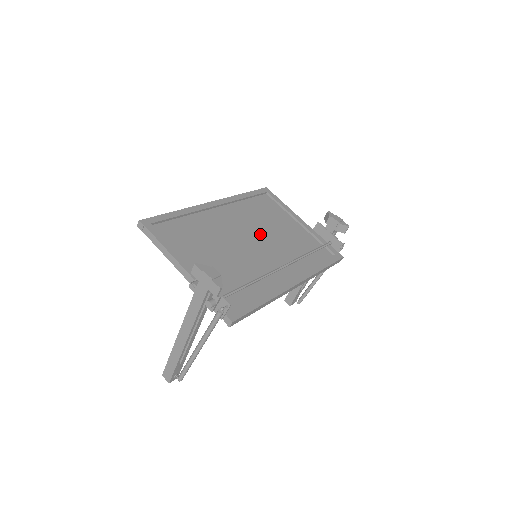
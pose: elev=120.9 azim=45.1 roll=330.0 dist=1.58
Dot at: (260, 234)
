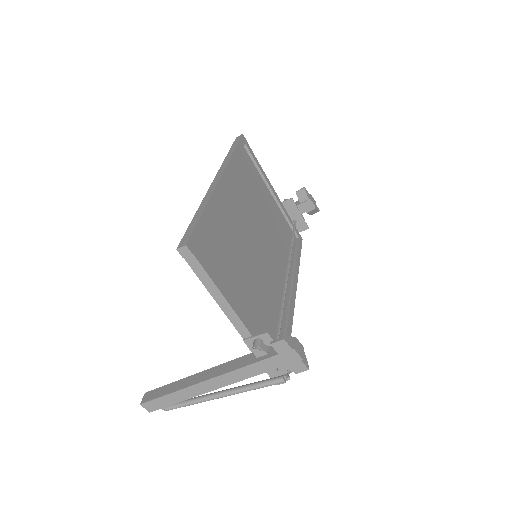
Dot at: (259, 224)
